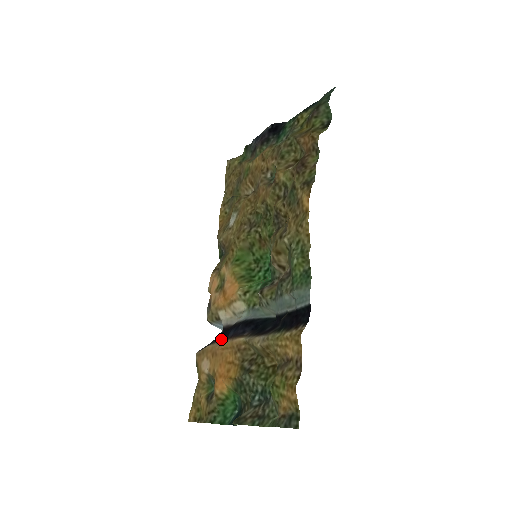
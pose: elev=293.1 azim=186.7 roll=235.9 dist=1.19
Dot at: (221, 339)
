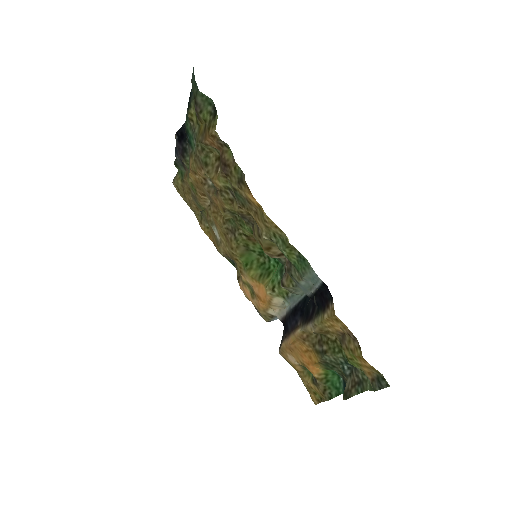
Dot at: (286, 335)
